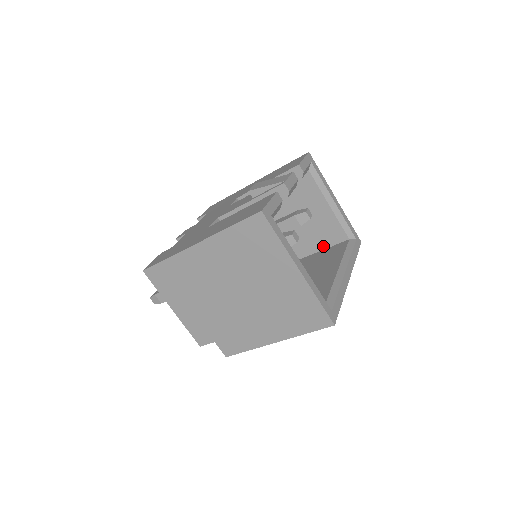
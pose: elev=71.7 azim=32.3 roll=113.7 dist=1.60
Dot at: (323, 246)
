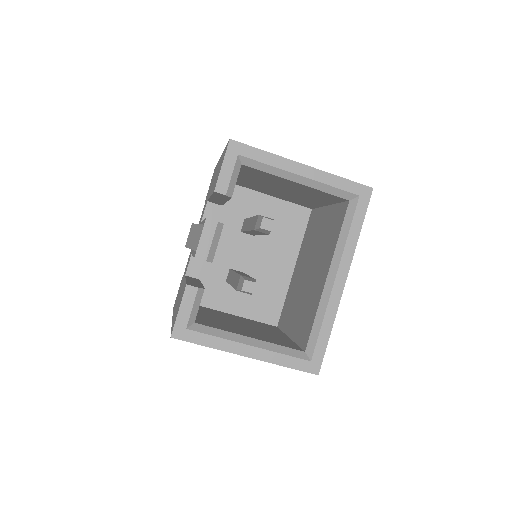
Dot at: (331, 202)
